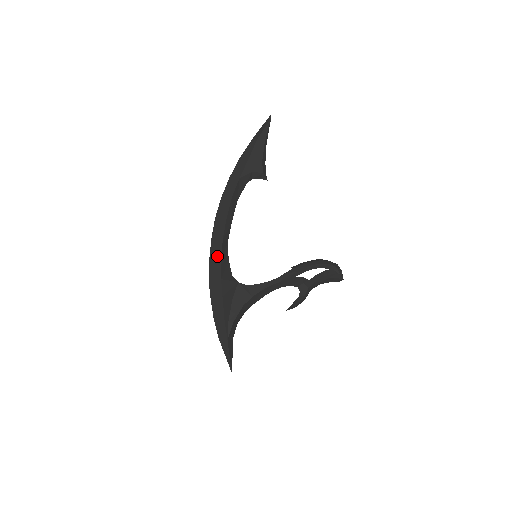
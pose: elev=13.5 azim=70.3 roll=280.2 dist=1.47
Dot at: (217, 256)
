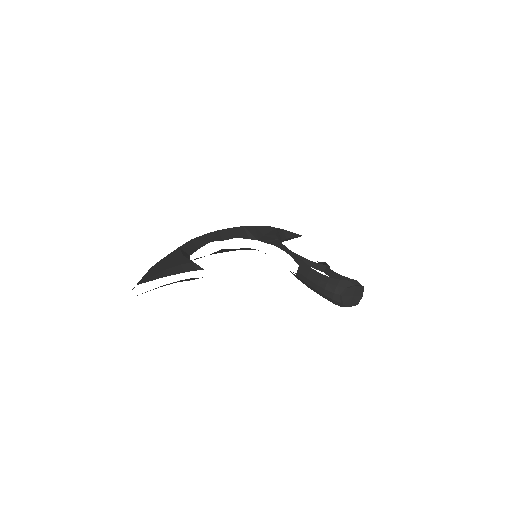
Dot at: occluded
